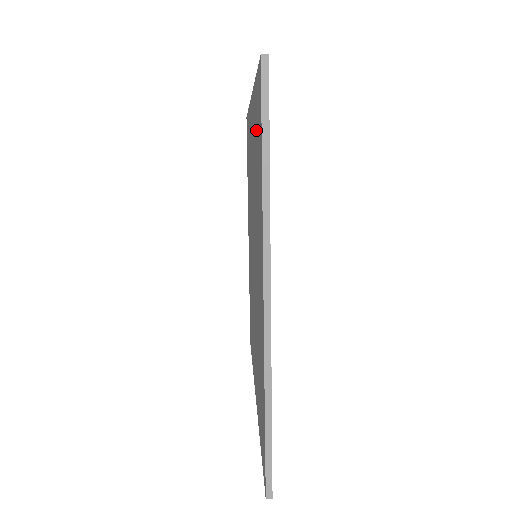
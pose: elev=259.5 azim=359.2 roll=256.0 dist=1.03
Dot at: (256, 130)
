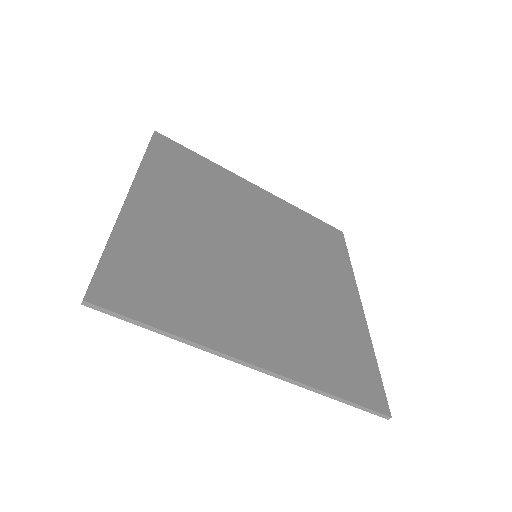
Dot at: (145, 271)
